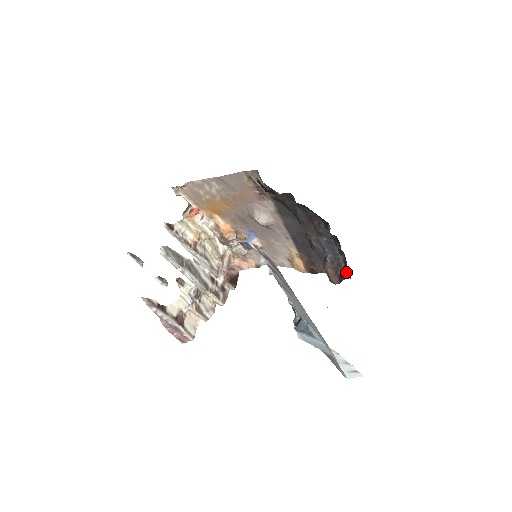
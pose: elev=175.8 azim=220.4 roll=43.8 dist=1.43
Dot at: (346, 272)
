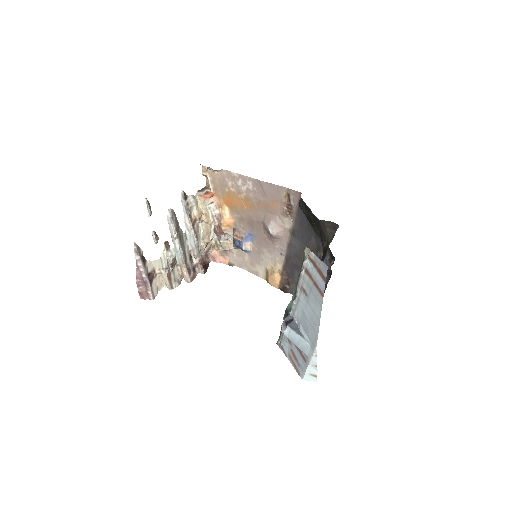
Dot at: occluded
